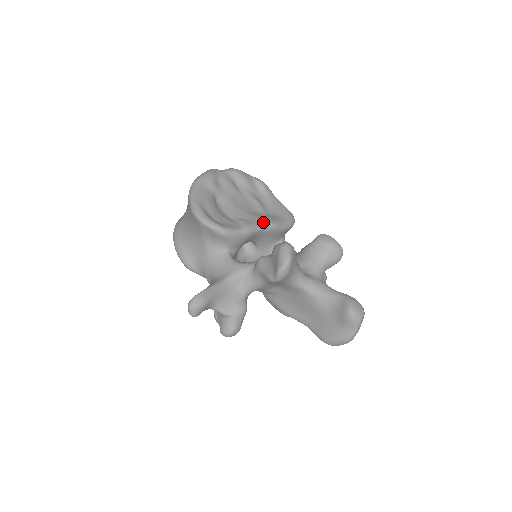
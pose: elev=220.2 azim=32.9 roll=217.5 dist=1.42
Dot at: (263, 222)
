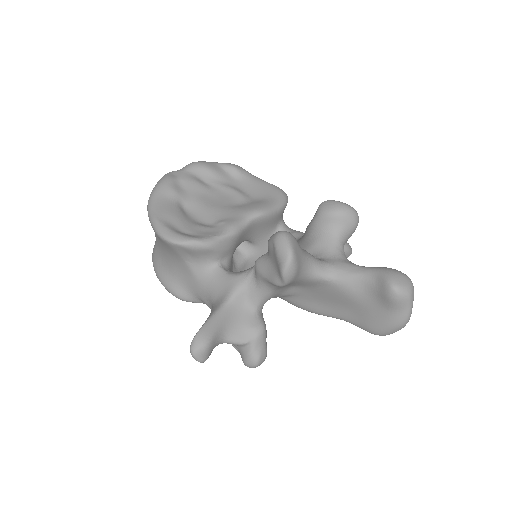
Dot at: (248, 213)
